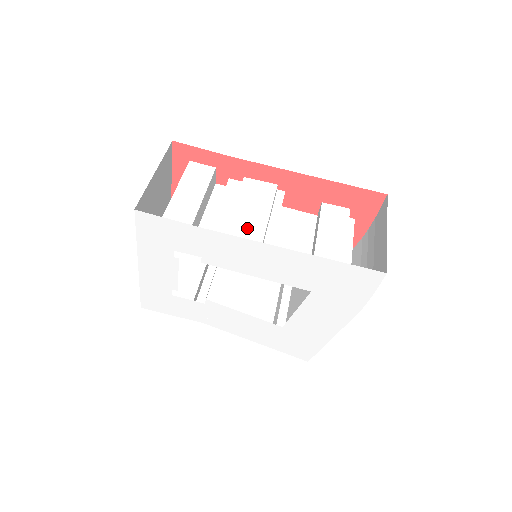
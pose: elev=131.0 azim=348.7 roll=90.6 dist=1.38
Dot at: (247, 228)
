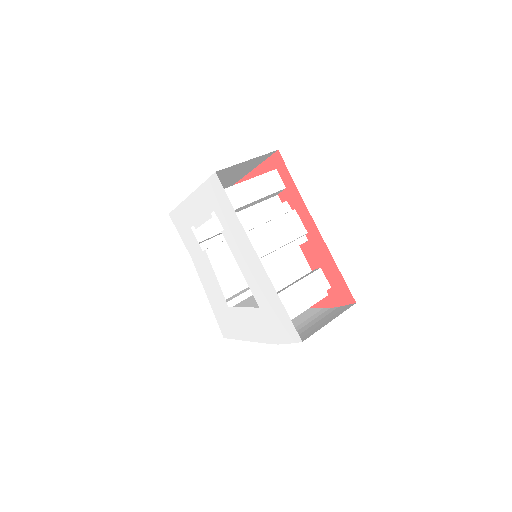
Dot at: (263, 240)
